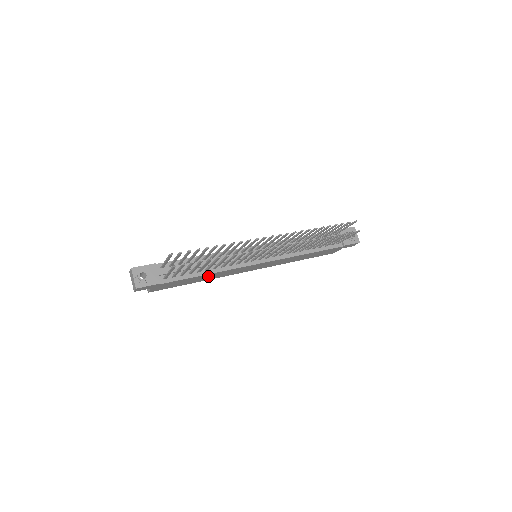
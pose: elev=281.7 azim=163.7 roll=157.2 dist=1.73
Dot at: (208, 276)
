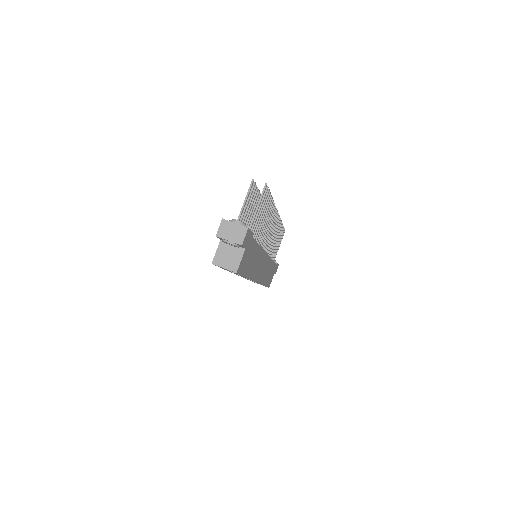
Dot at: (255, 258)
